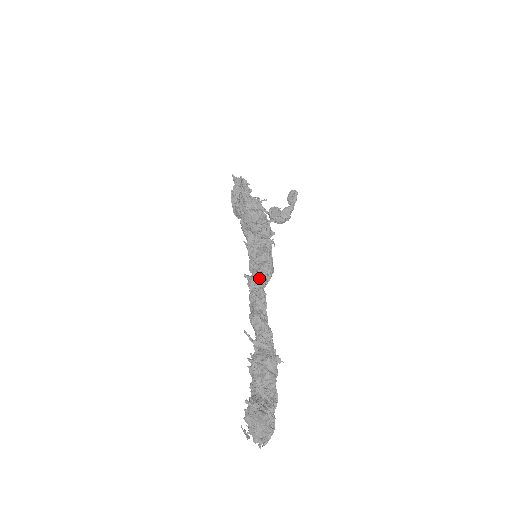
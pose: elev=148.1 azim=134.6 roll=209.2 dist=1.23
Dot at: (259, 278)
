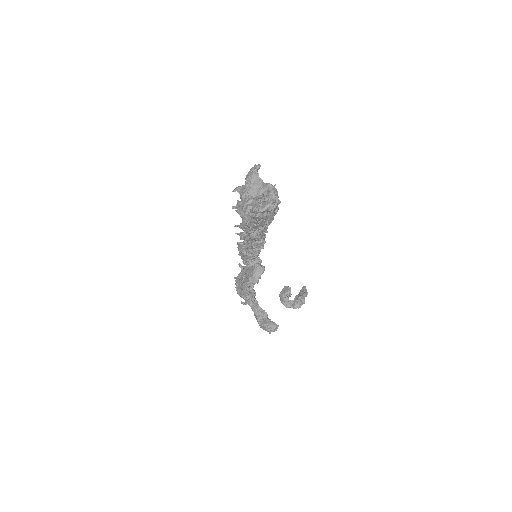
Dot at: occluded
